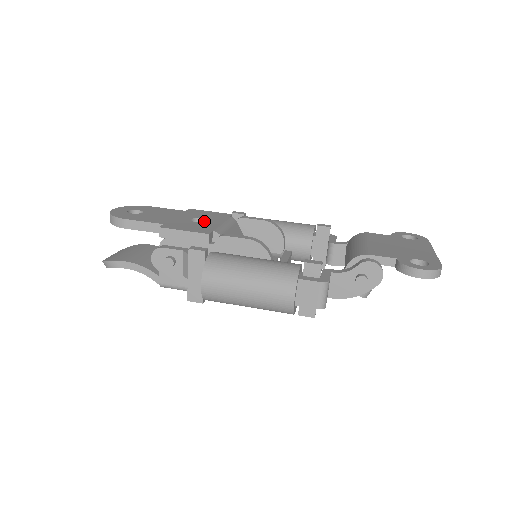
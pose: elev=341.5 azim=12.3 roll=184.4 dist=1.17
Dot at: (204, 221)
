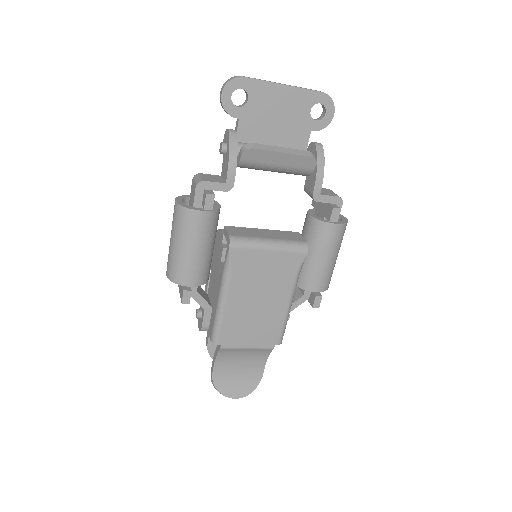
Dot at: occluded
